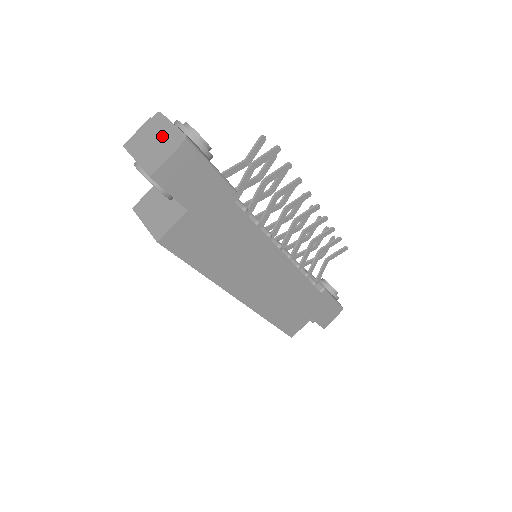
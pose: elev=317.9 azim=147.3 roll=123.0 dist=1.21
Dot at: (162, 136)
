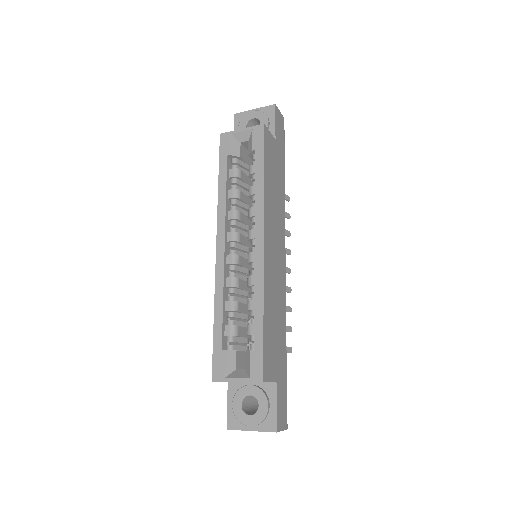
Dot at: occluded
